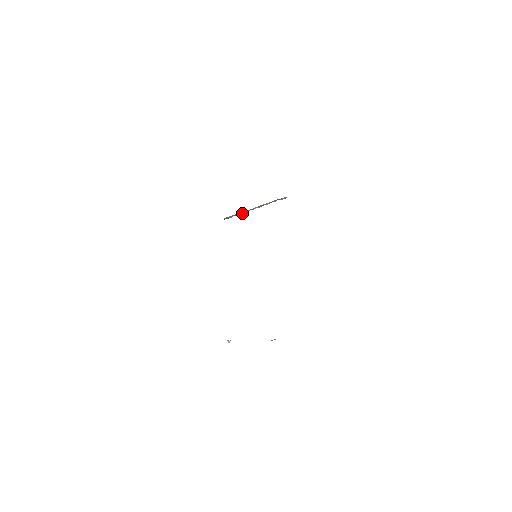
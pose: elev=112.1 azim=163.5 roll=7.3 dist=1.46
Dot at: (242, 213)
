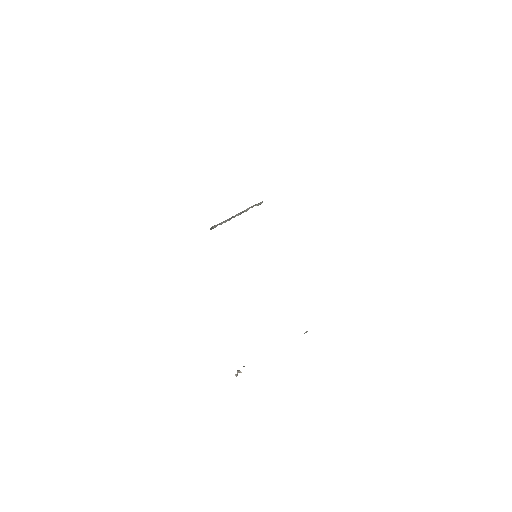
Dot at: (225, 222)
